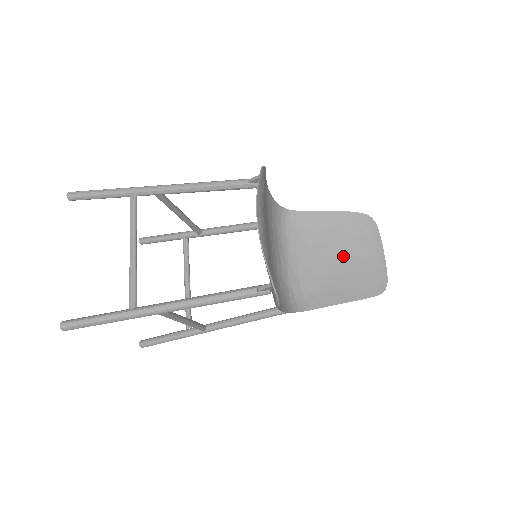
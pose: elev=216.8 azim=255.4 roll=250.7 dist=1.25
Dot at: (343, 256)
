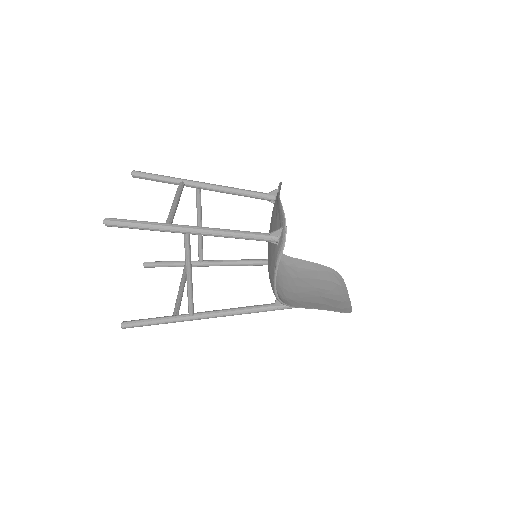
Dot at: (318, 288)
